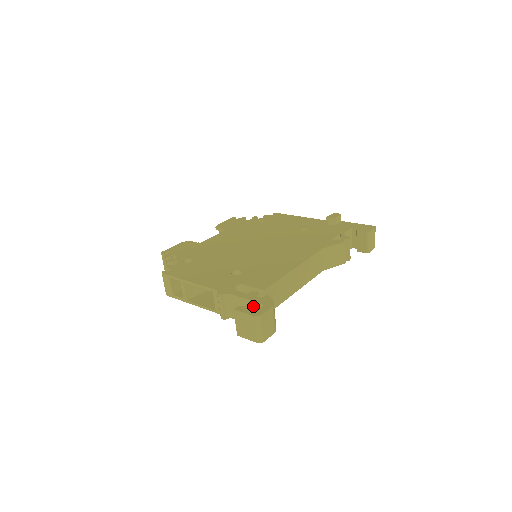
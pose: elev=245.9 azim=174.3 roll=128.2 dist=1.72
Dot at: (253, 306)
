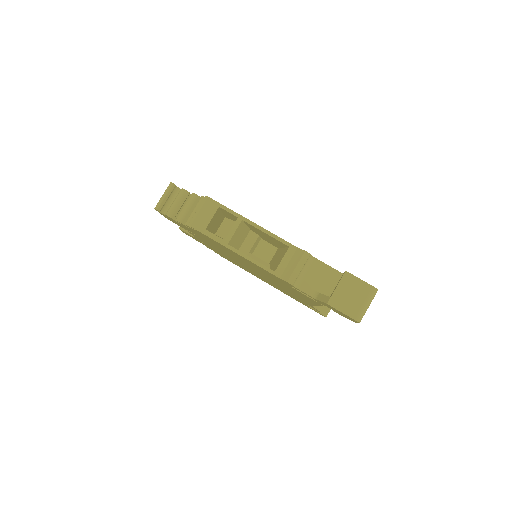
Dot at: occluded
